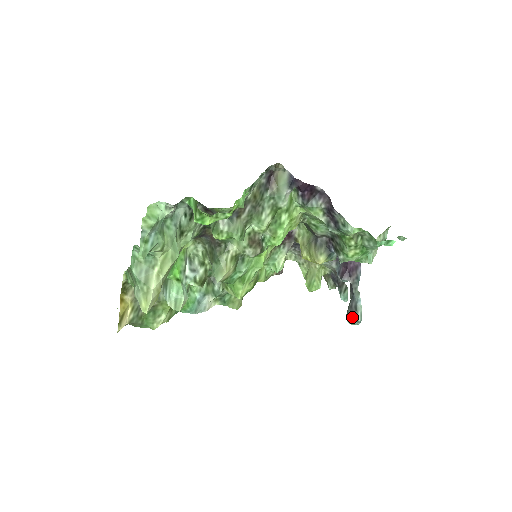
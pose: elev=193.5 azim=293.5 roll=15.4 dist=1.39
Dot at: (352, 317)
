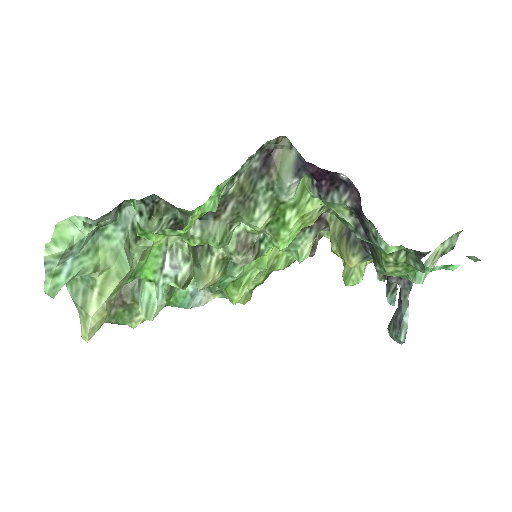
Dot at: (394, 333)
